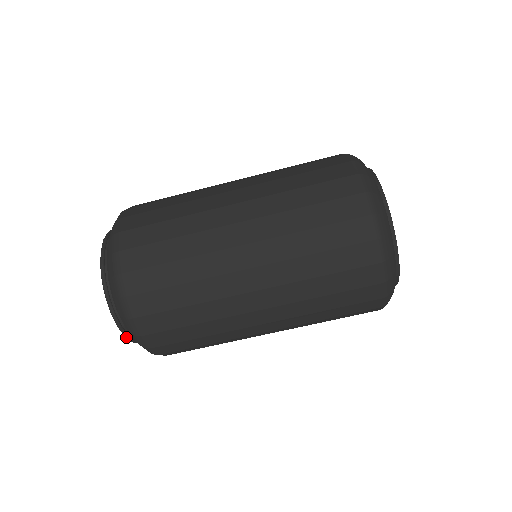
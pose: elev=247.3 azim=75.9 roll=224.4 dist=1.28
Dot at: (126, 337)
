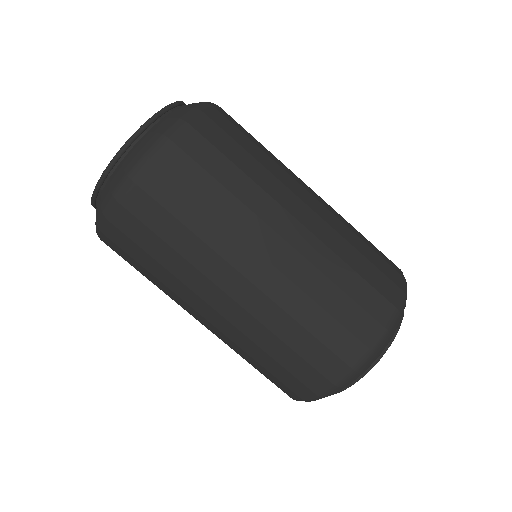
Dot at: (115, 157)
